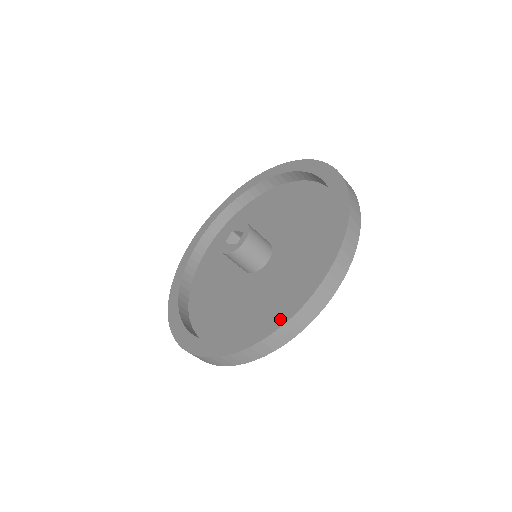
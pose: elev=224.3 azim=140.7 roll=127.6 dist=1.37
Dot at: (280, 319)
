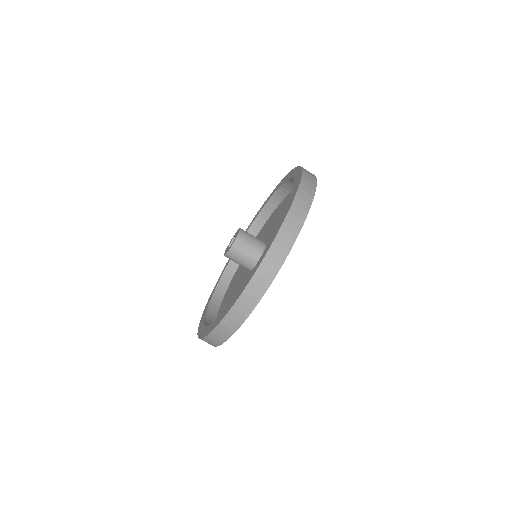
Dot at: (232, 304)
